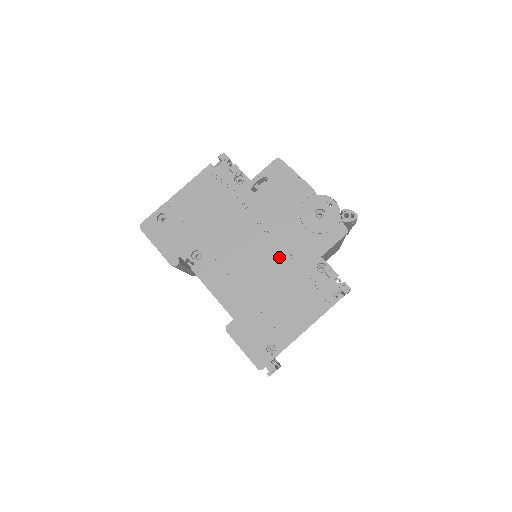
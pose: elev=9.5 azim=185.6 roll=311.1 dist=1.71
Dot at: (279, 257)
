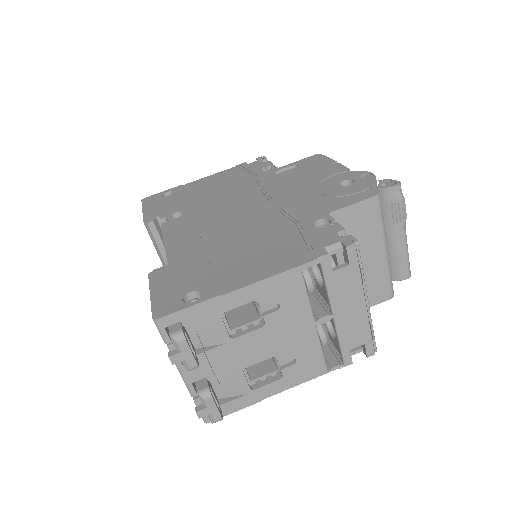
Dot at: (270, 215)
